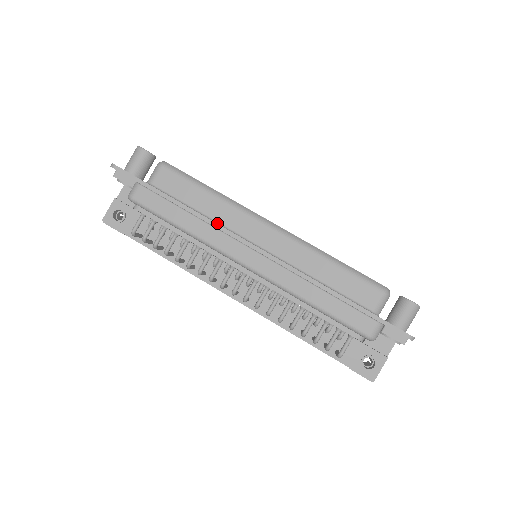
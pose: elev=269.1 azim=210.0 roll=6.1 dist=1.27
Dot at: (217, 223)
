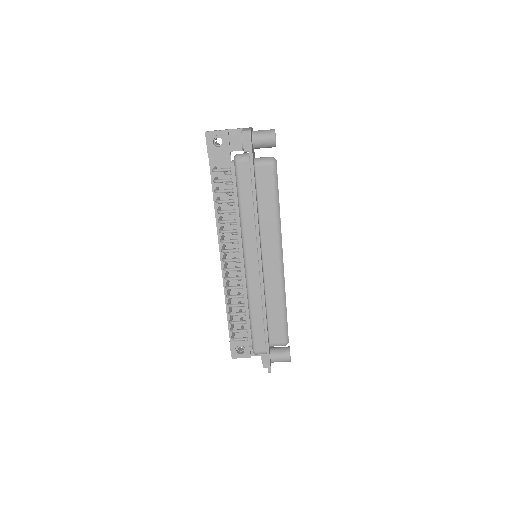
Dot at: (259, 227)
